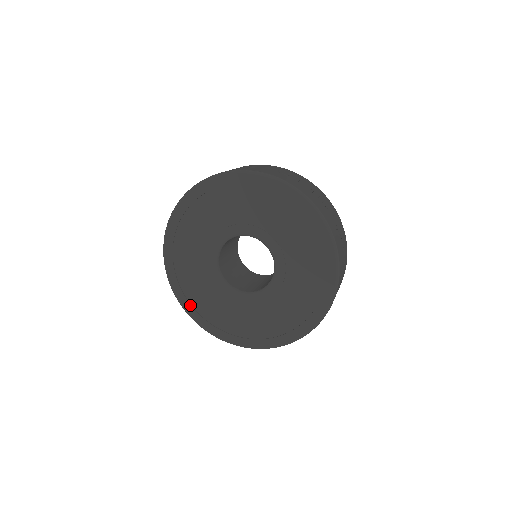
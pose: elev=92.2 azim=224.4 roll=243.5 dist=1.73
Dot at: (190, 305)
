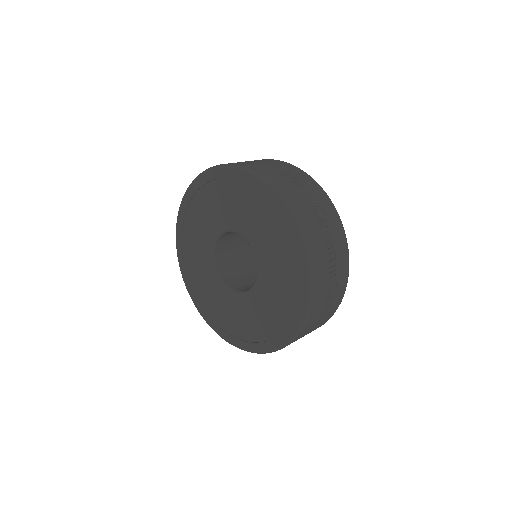
Dot at: (182, 251)
